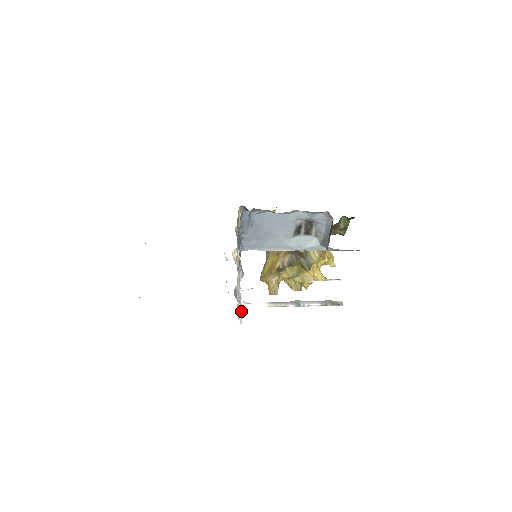
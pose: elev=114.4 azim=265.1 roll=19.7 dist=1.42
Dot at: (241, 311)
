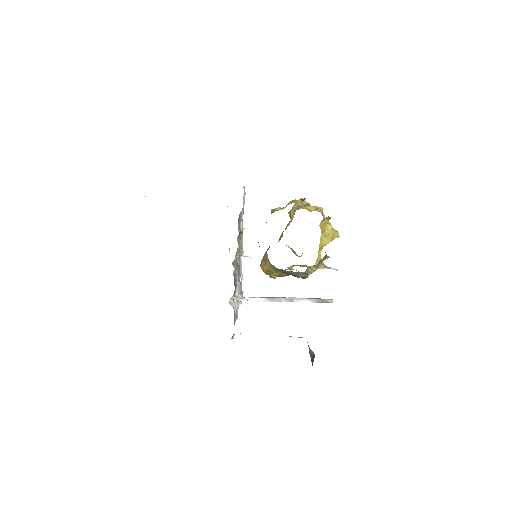
Dot at: occluded
